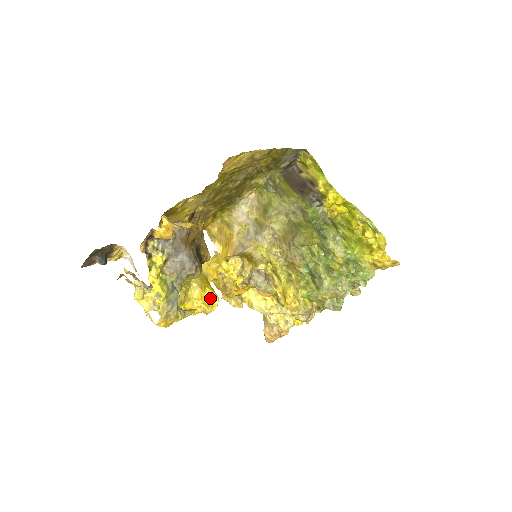
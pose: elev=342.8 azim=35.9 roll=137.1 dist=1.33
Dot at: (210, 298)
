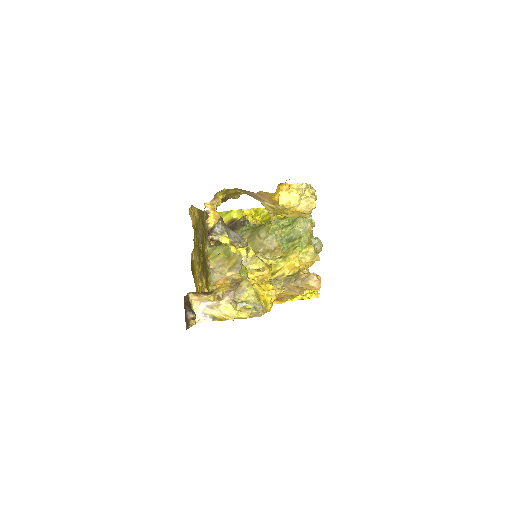
Dot at: (266, 288)
